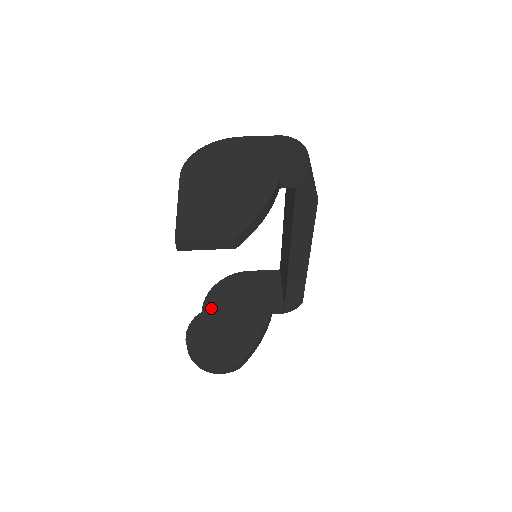
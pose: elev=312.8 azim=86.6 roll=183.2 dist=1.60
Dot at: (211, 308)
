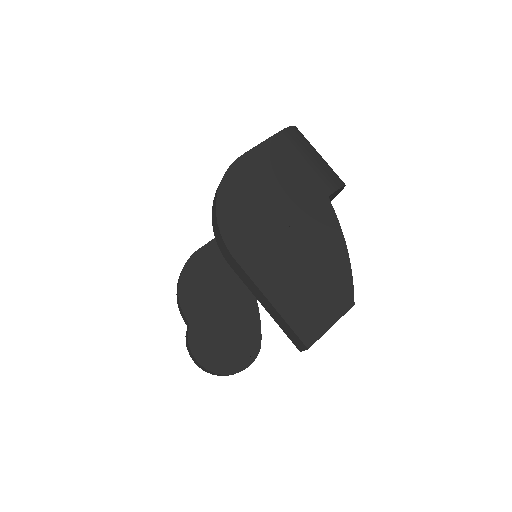
Dot at: (195, 314)
